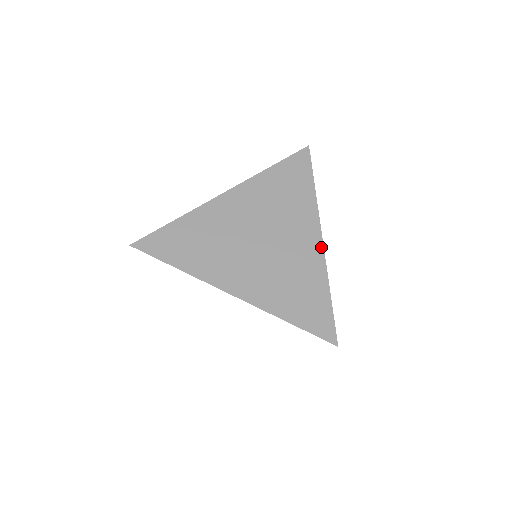
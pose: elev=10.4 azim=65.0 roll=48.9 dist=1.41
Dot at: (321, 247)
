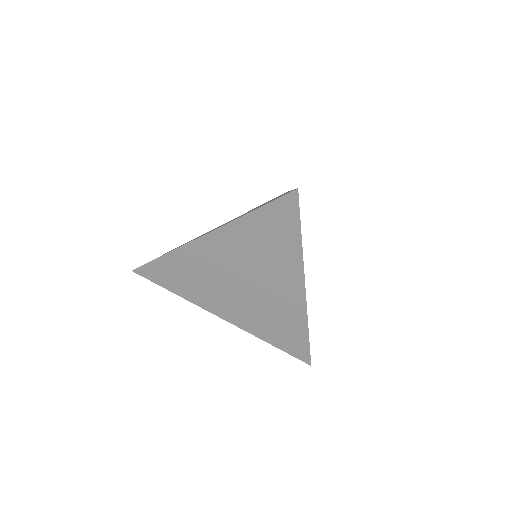
Dot at: (289, 191)
